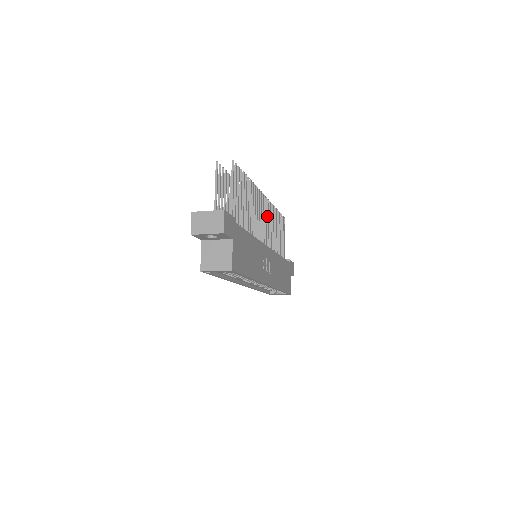
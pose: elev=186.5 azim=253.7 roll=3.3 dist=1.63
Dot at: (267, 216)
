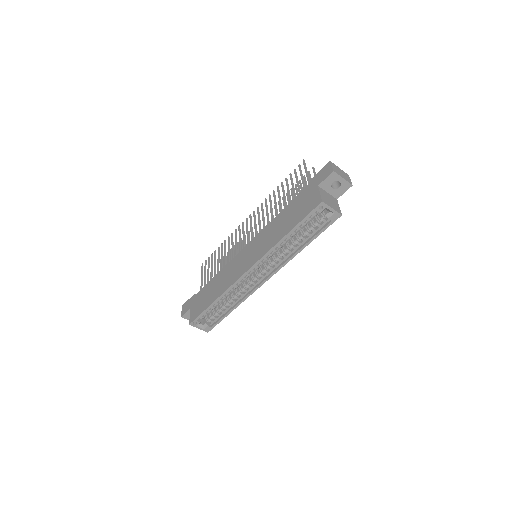
Dot at: (249, 240)
